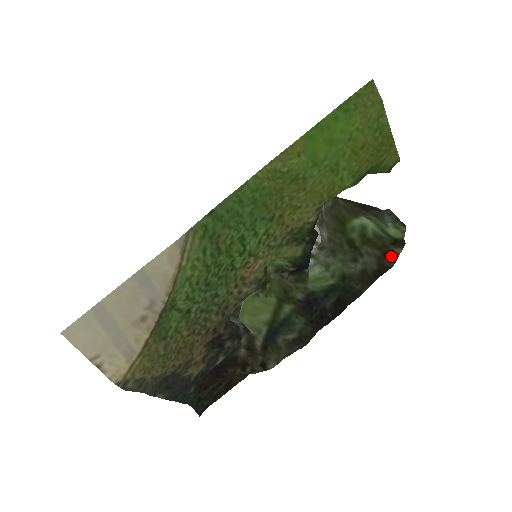
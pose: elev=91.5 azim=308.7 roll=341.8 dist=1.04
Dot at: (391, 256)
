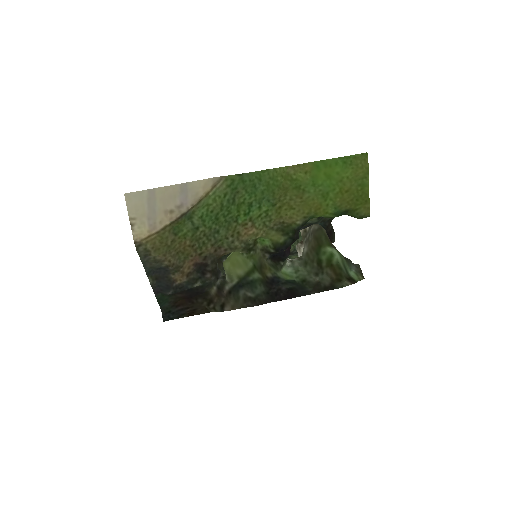
Dot at: (342, 283)
